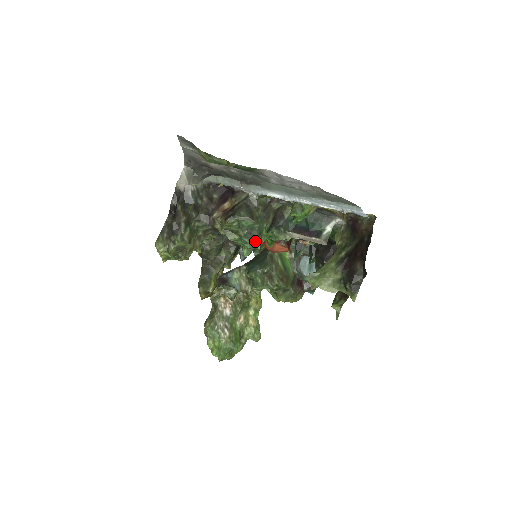
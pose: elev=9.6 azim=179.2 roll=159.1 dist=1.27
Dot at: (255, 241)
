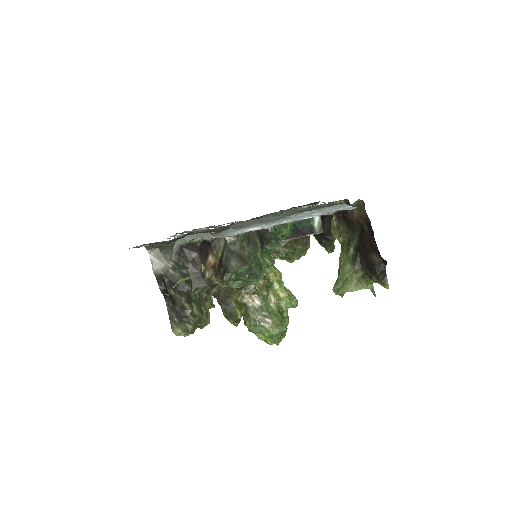
Dot at: (259, 275)
